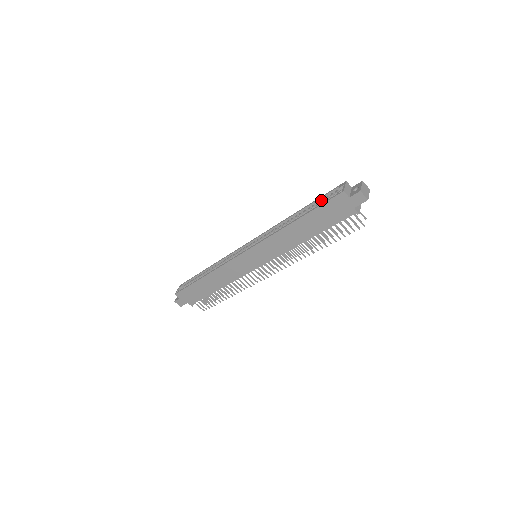
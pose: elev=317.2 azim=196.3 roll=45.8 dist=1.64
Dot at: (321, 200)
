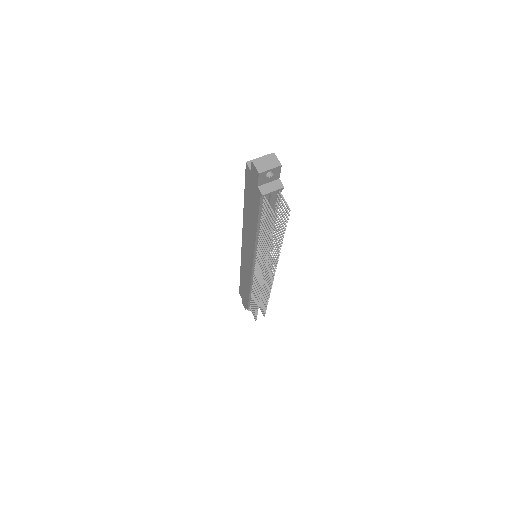
Dot at: occluded
